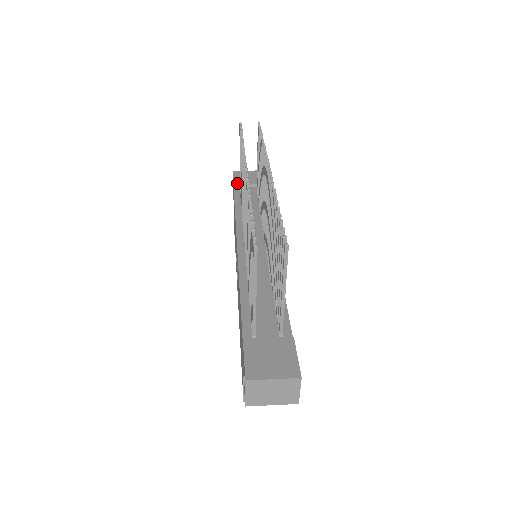
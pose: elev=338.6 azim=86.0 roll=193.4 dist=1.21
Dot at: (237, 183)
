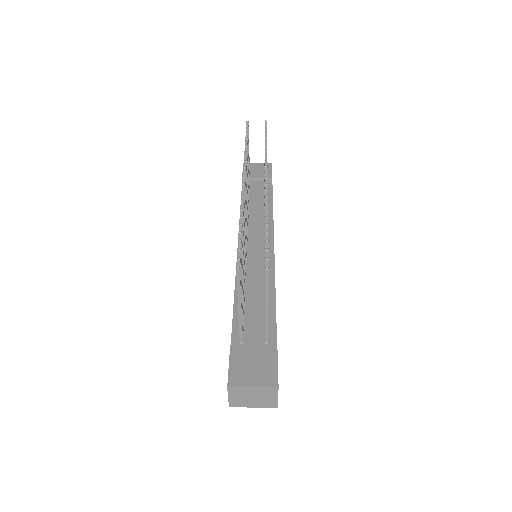
Dot at: occluded
